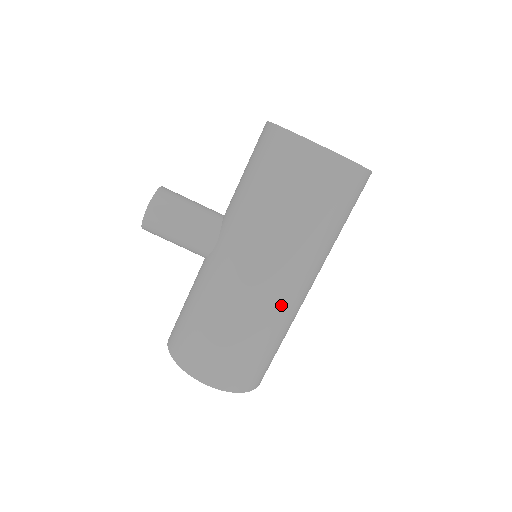
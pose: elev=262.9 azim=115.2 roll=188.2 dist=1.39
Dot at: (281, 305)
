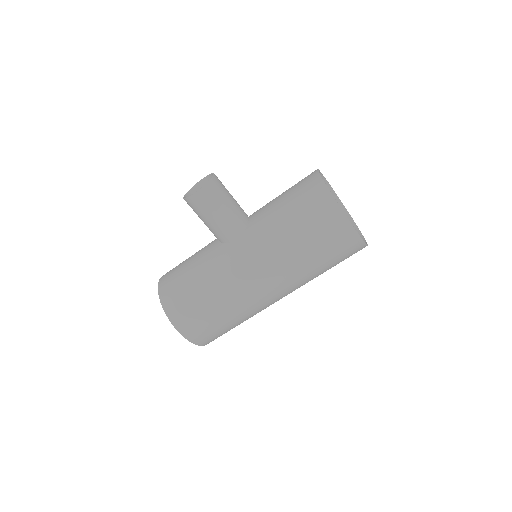
Dot at: (261, 304)
